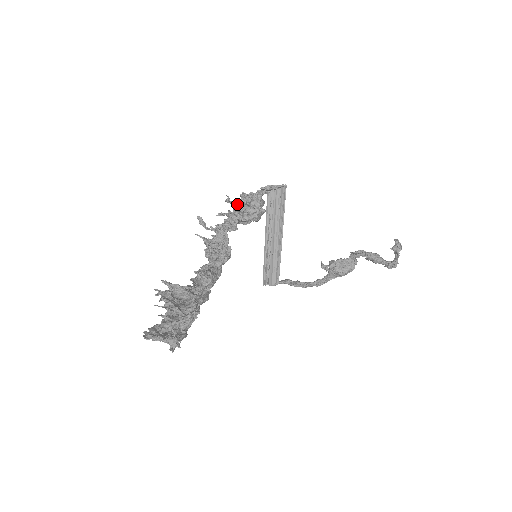
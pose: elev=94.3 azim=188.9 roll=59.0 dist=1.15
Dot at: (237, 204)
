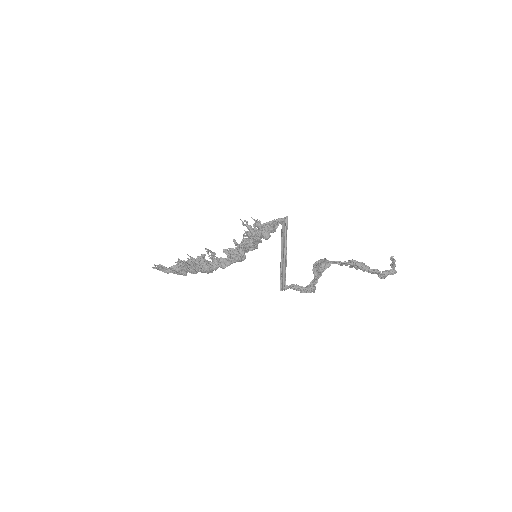
Dot at: (248, 225)
